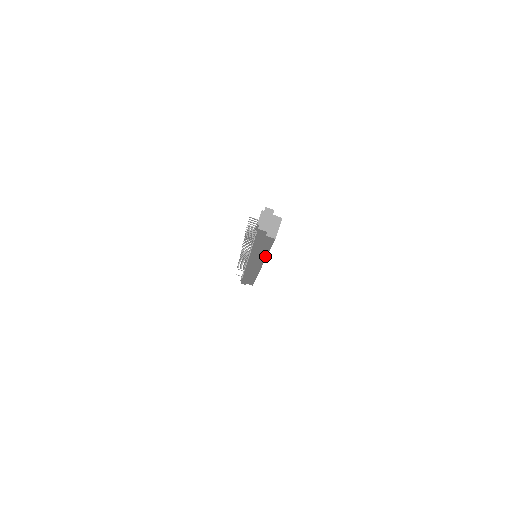
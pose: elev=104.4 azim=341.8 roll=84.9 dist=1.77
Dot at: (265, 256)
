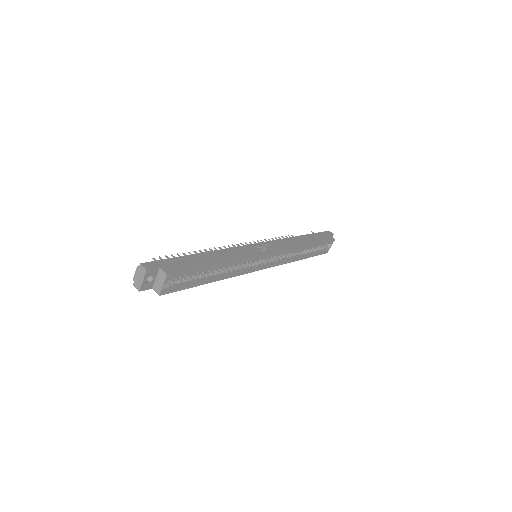
Dot at: (221, 278)
